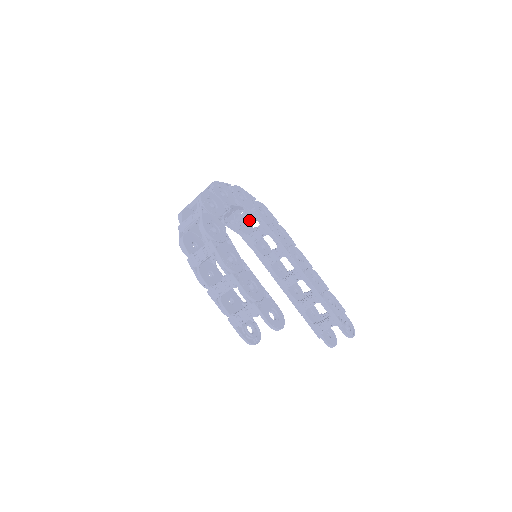
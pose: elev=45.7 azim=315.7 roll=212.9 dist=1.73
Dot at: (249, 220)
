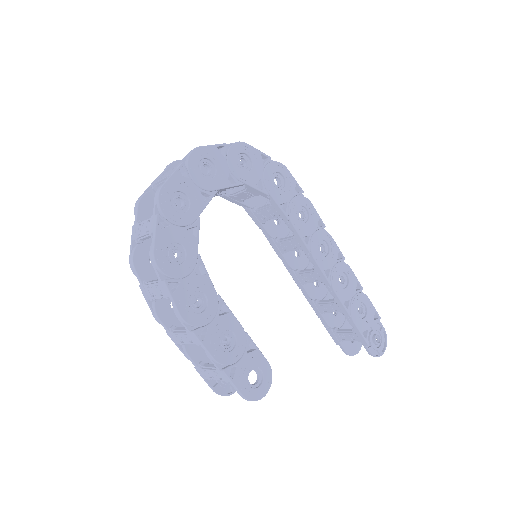
Dot at: (254, 195)
